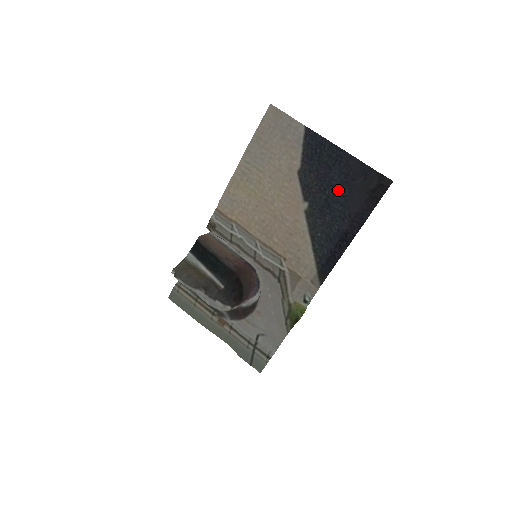
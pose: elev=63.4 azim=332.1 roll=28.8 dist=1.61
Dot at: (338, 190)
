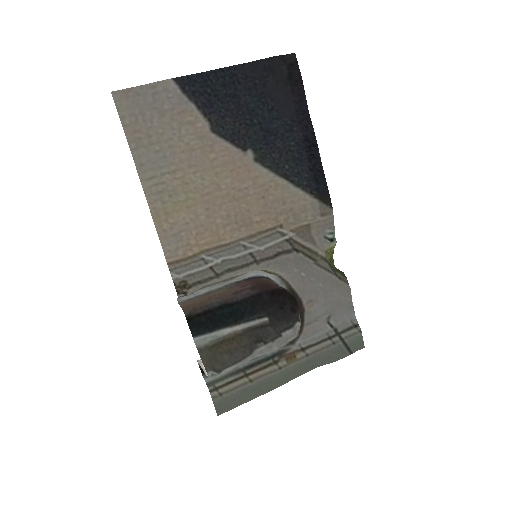
Dot at: (262, 109)
